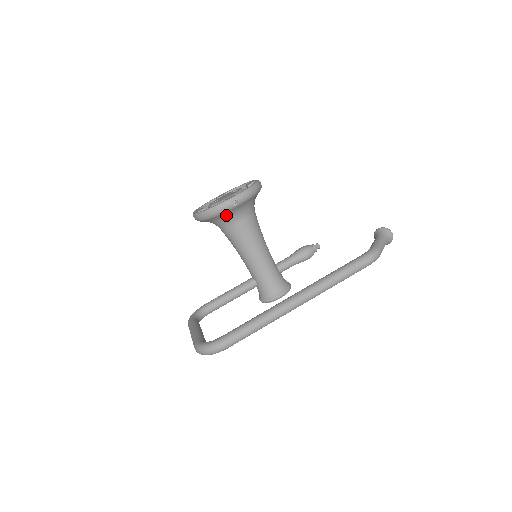
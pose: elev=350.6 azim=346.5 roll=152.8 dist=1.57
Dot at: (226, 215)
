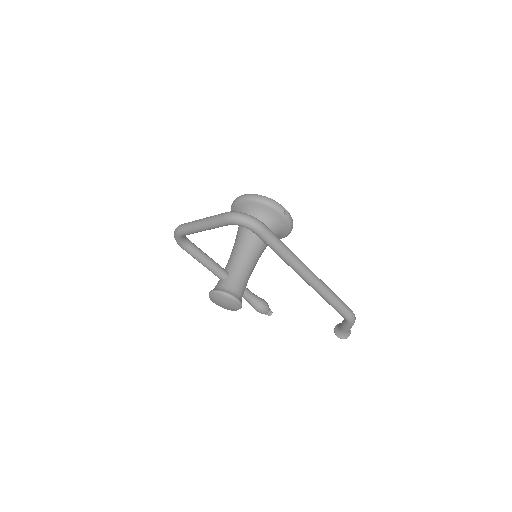
Dot at: (269, 214)
